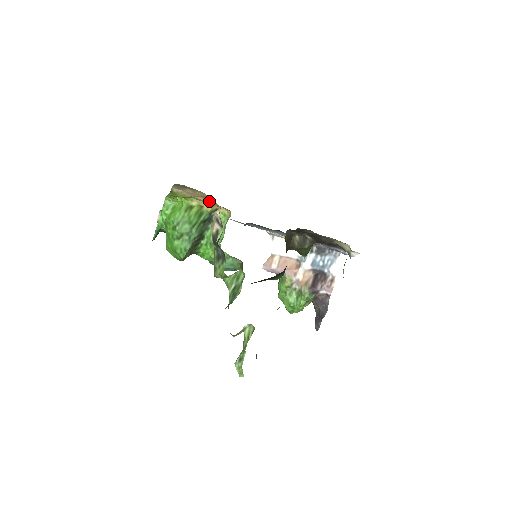
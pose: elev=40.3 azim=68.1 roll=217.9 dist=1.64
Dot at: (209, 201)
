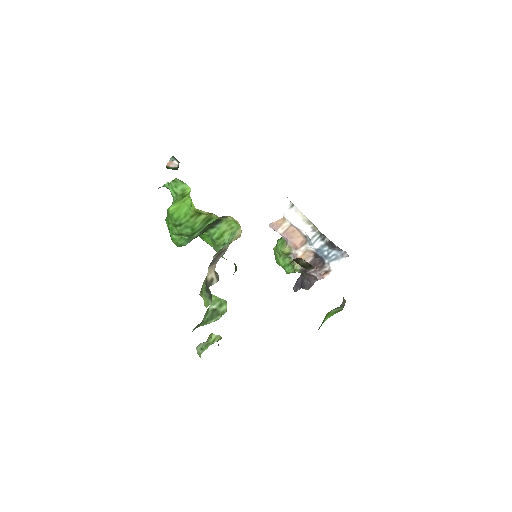
Dot at: occluded
